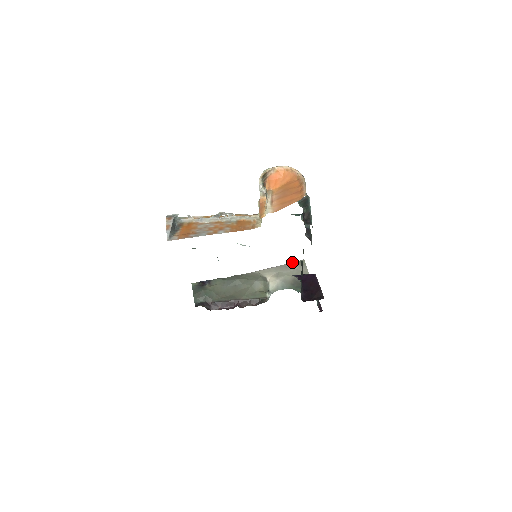
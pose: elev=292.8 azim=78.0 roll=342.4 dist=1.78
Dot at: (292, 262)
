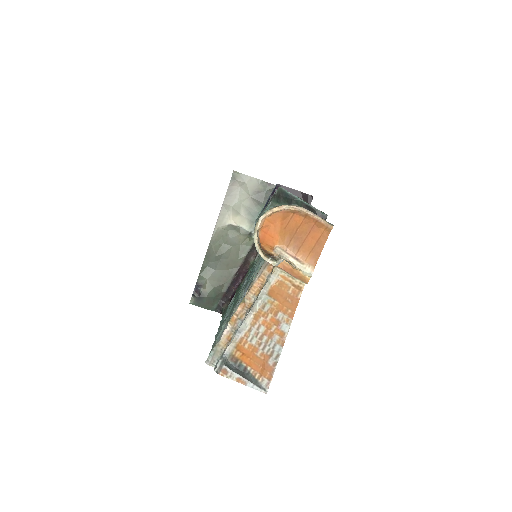
Dot at: occluded
